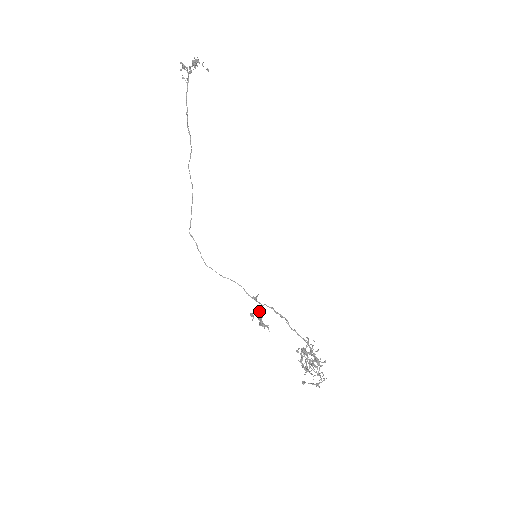
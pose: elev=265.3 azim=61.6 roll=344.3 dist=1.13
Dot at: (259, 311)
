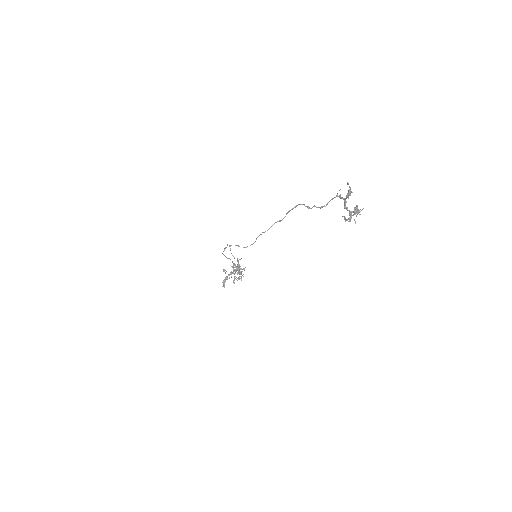
Dot at: occluded
